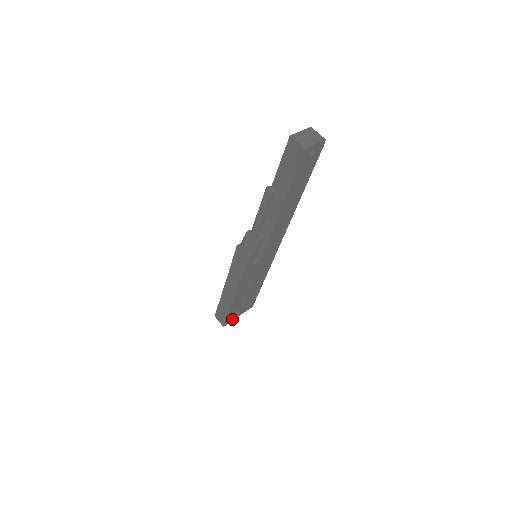
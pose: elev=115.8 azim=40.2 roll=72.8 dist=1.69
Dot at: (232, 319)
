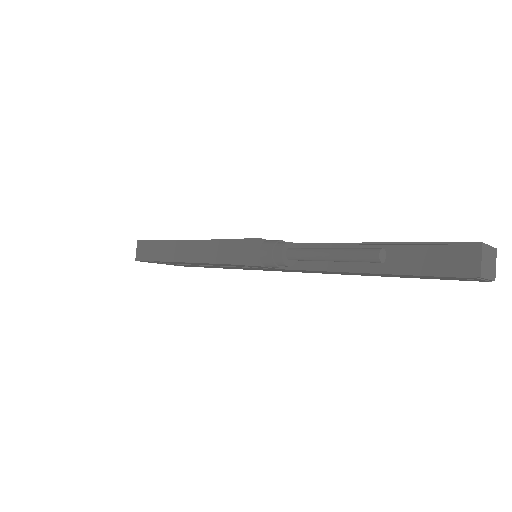
Dot at: (151, 262)
